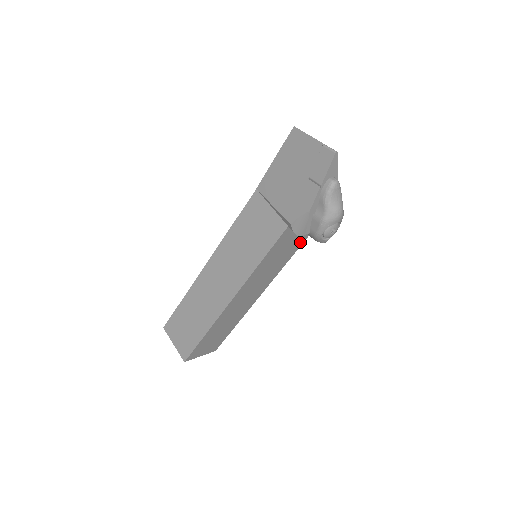
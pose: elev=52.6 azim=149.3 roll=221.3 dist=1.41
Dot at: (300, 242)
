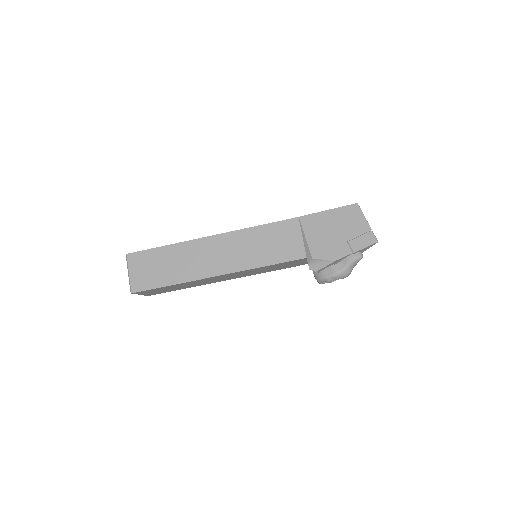
Dot at: (289, 267)
